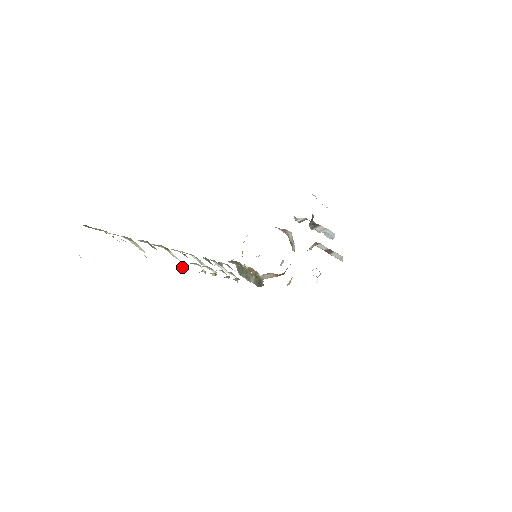
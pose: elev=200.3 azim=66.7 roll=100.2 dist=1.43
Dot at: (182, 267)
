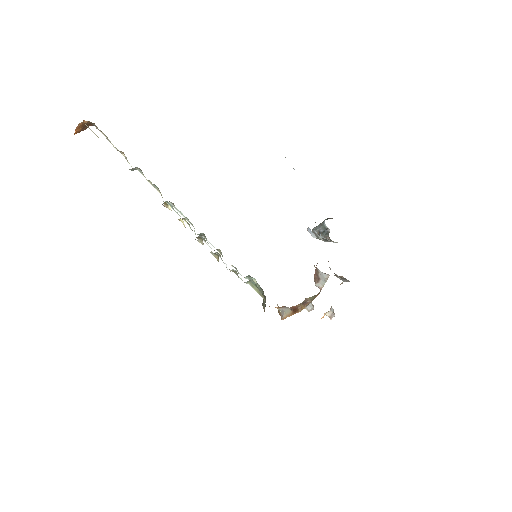
Dot at: occluded
